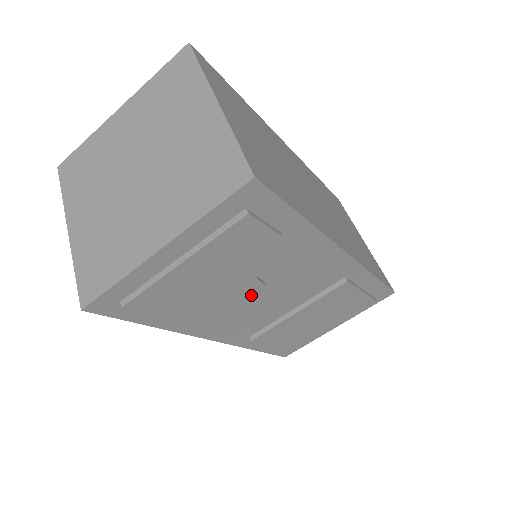
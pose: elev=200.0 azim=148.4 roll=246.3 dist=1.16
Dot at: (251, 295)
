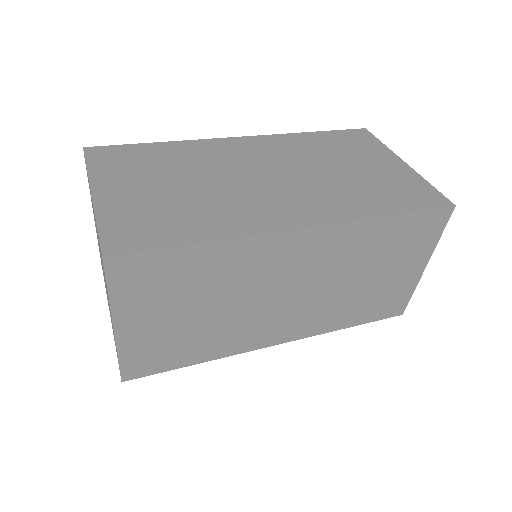
Dot at: occluded
